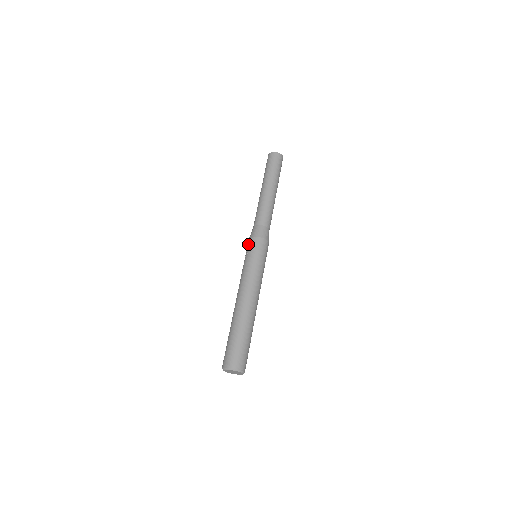
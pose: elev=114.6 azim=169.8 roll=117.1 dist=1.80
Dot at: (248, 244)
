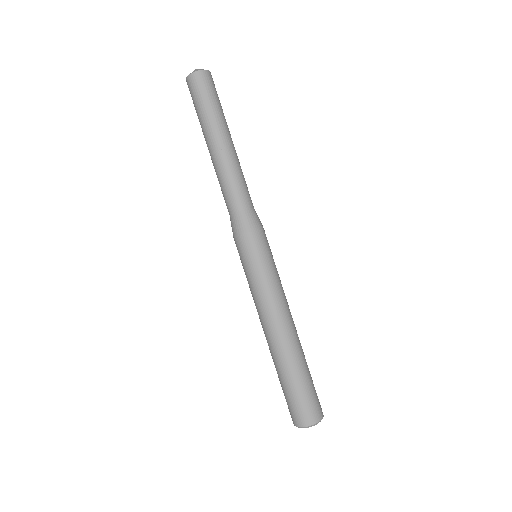
Dot at: occluded
